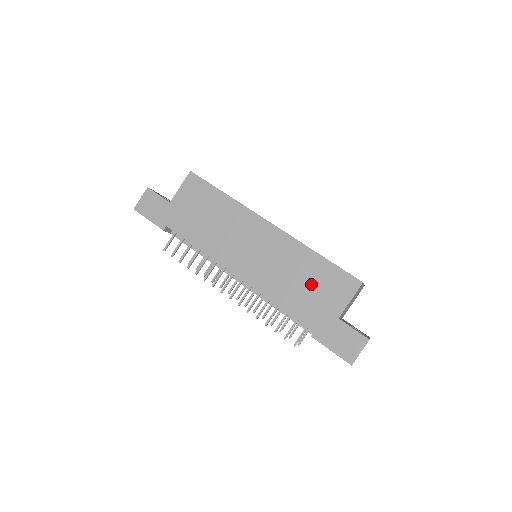
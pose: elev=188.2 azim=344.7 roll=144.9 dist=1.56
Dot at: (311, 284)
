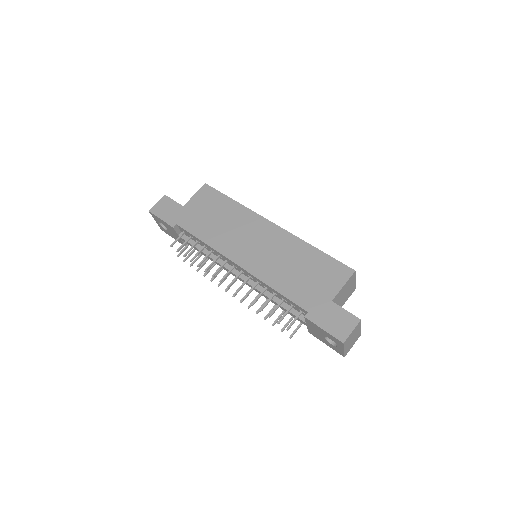
Dot at: (307, 272)
